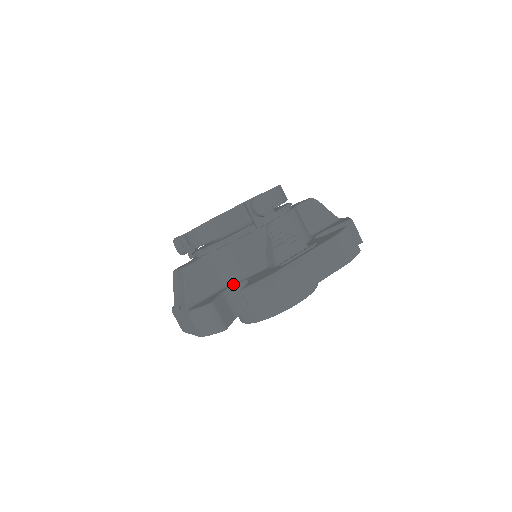
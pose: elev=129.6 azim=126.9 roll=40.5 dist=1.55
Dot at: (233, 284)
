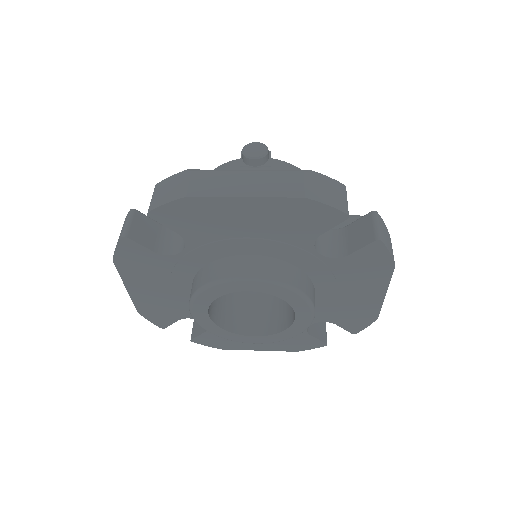
Dot at: occluded
